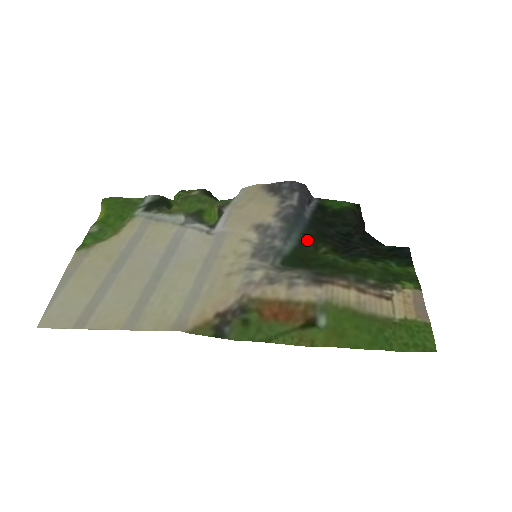
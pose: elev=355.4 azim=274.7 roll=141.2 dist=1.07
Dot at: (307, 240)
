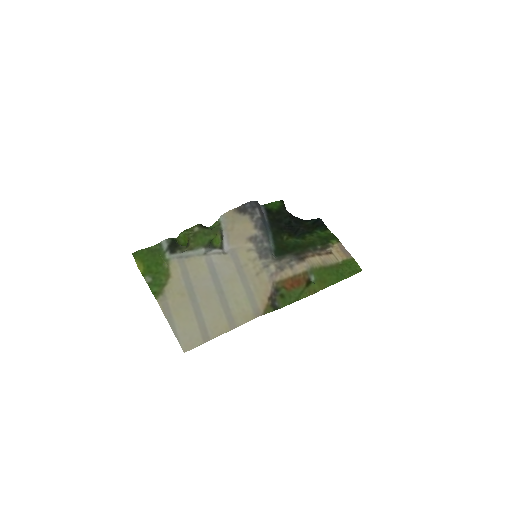
Dot at: (276, 235)
